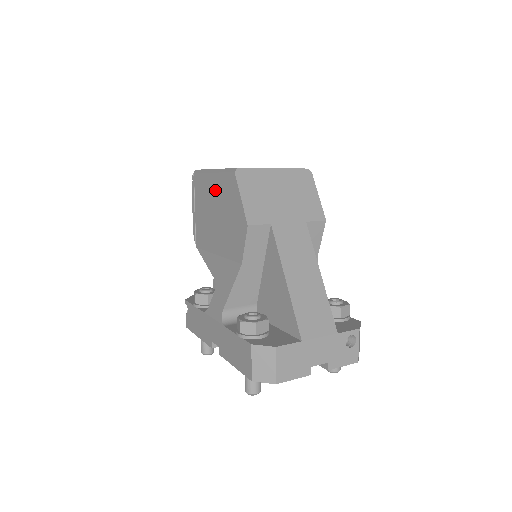
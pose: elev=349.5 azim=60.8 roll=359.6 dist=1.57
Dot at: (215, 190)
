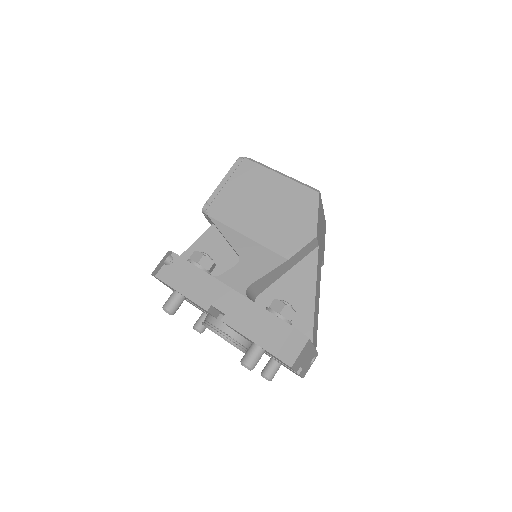
Dot at: (278, 189)
